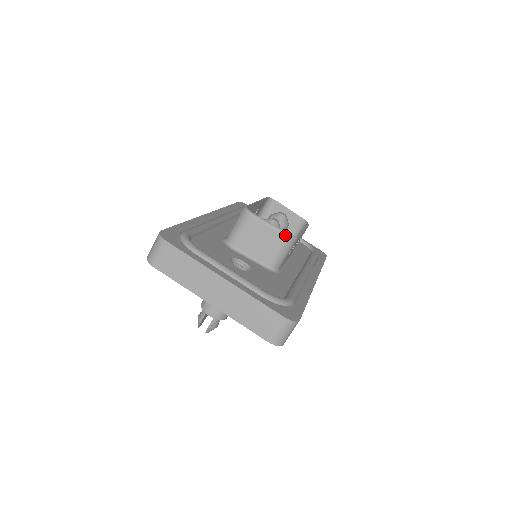
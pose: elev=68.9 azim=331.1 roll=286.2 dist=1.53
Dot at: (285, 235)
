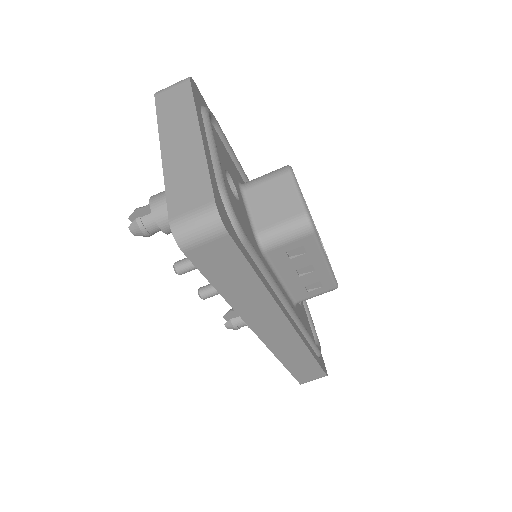
Dot at: (304, 211)
